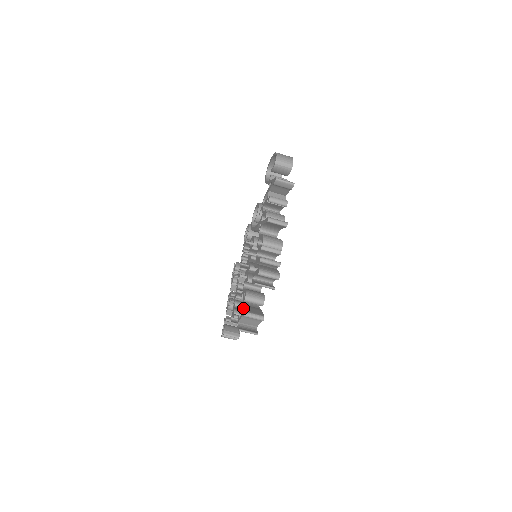
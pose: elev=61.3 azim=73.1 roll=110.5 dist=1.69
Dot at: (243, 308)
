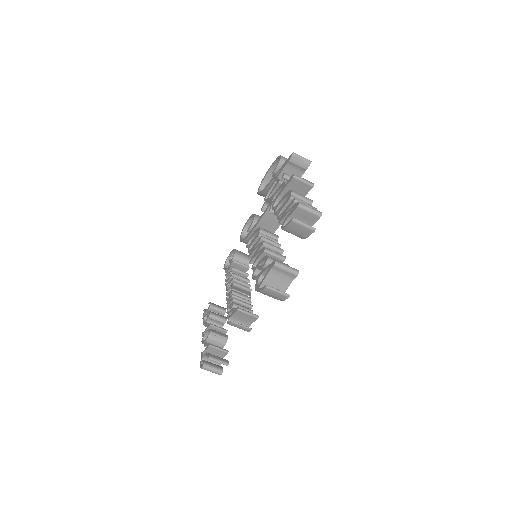
Dot at: occluded
